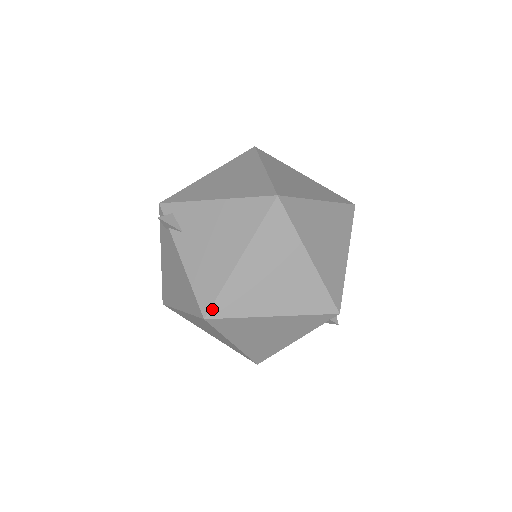
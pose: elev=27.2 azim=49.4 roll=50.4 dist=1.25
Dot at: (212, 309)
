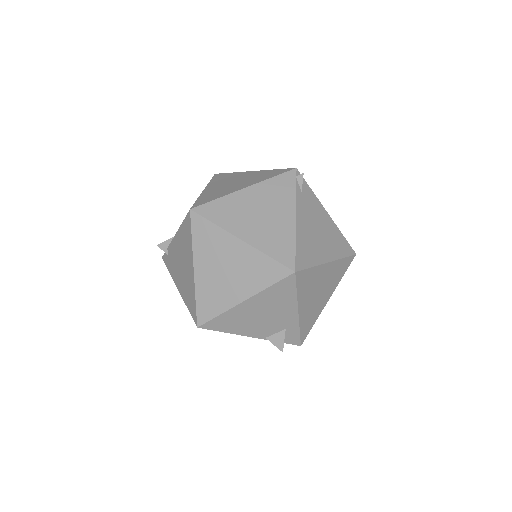
Dot at: (194, 205)
